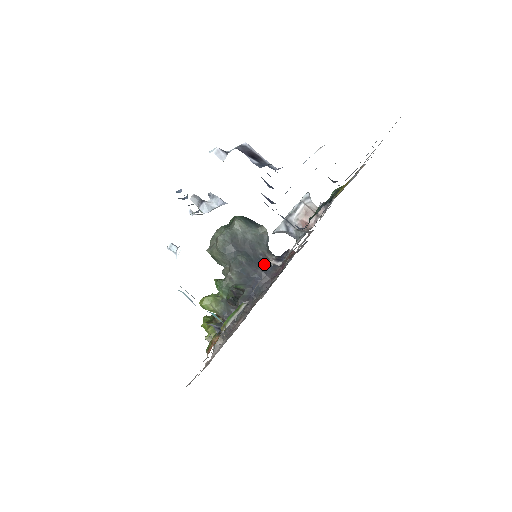
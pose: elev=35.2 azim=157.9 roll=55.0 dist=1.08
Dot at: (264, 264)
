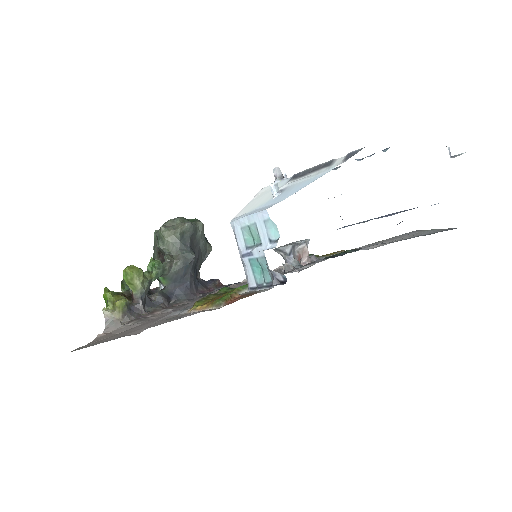
Dot at: (196, 276)
